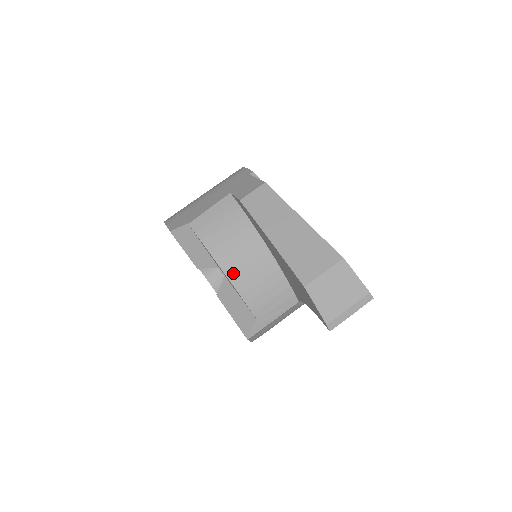
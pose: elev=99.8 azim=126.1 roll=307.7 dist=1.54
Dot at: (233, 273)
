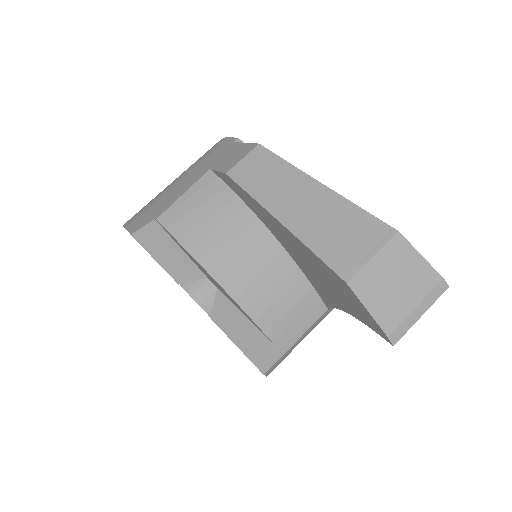
Dot at: (230, 281)
